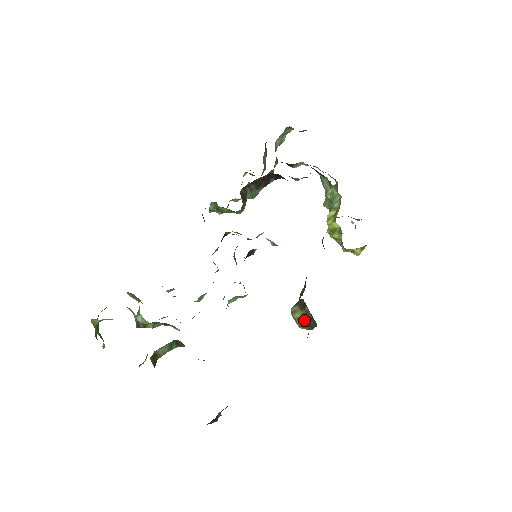
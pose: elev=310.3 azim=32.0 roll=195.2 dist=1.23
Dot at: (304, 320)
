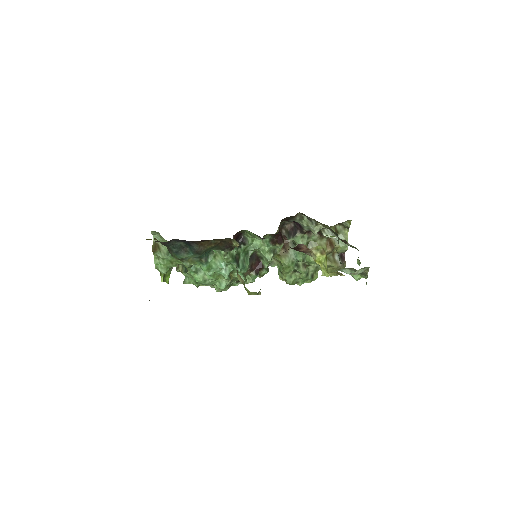
Dot at: occluded
